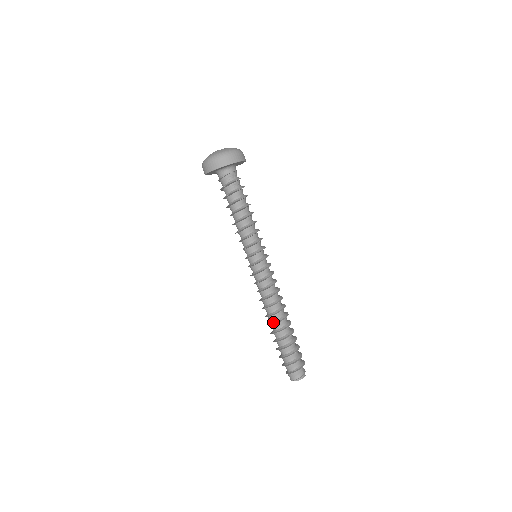
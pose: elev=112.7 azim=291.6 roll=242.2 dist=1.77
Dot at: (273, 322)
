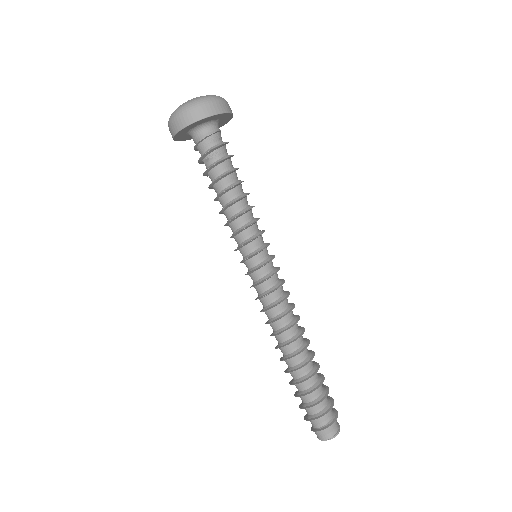
Dot at: (298, 350)
